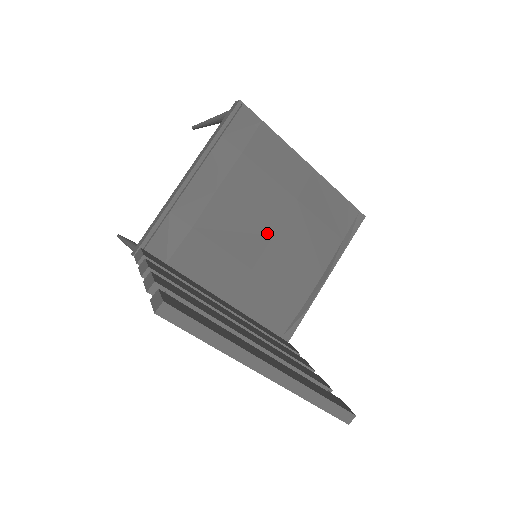
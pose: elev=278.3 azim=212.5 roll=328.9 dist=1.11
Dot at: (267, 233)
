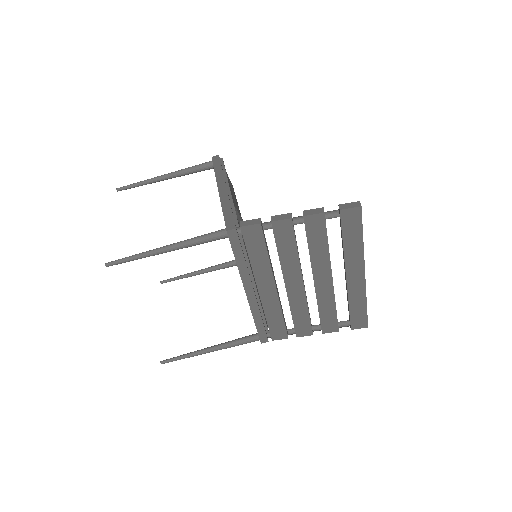
Dot at: occluded
